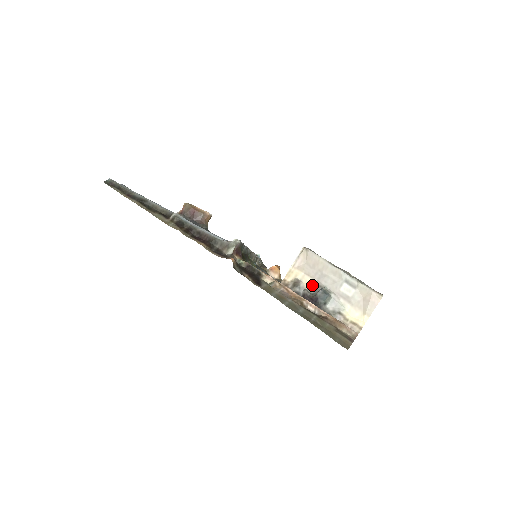
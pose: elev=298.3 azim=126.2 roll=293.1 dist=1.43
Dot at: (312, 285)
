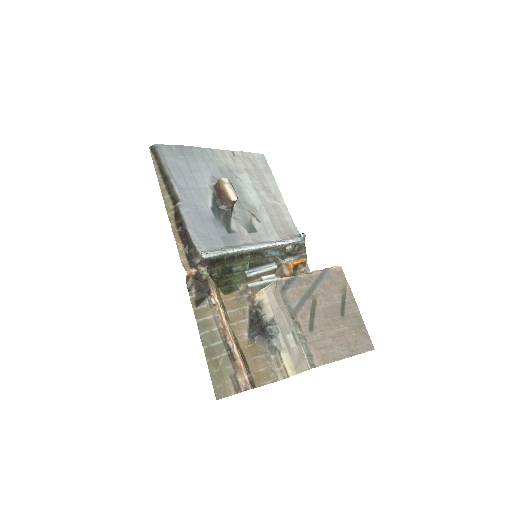
Dot at: (271, 315)
